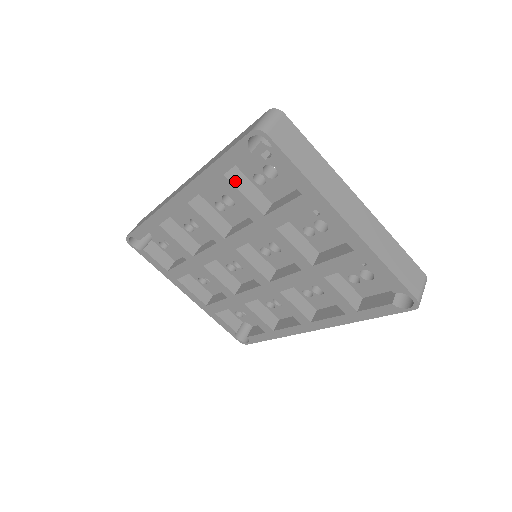
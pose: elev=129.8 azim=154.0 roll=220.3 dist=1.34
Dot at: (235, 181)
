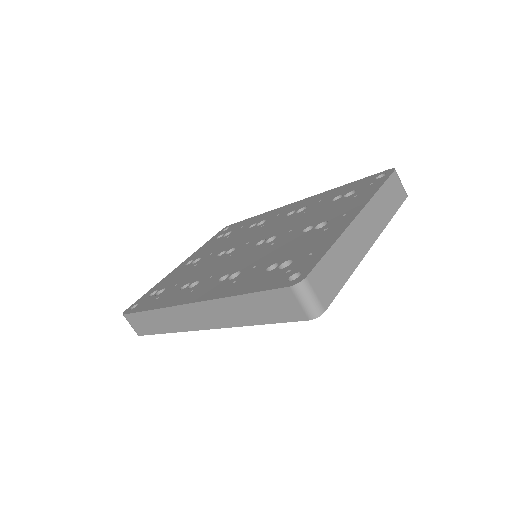
Dot at: occluded
